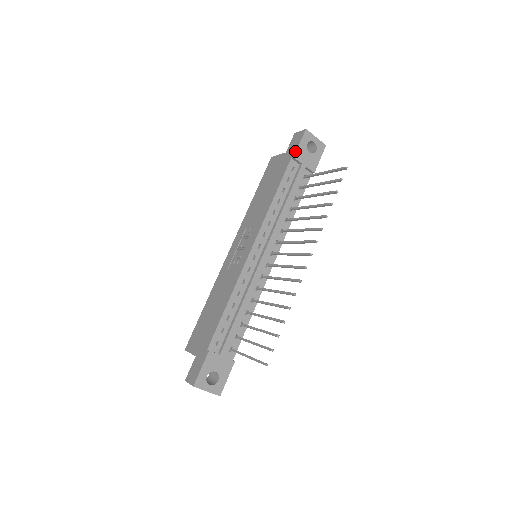
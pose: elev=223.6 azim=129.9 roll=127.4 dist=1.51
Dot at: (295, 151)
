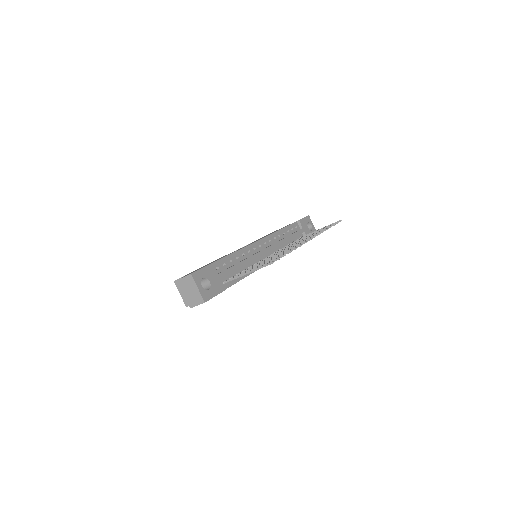
Dot at: (300, 219)
